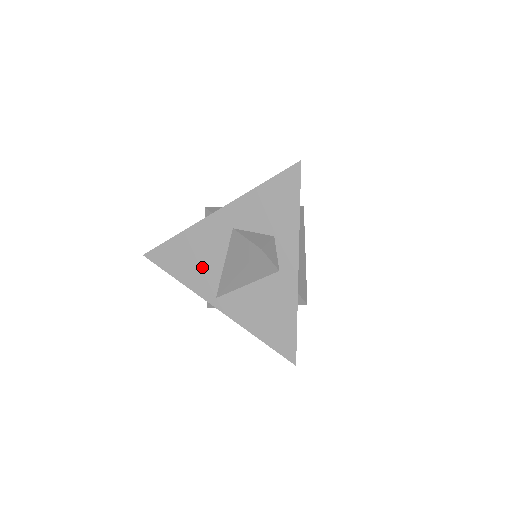
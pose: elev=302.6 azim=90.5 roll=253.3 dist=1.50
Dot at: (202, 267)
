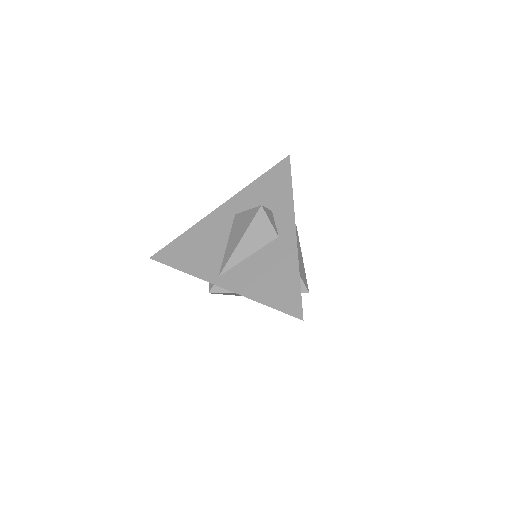
Dot at: (206, 253)
